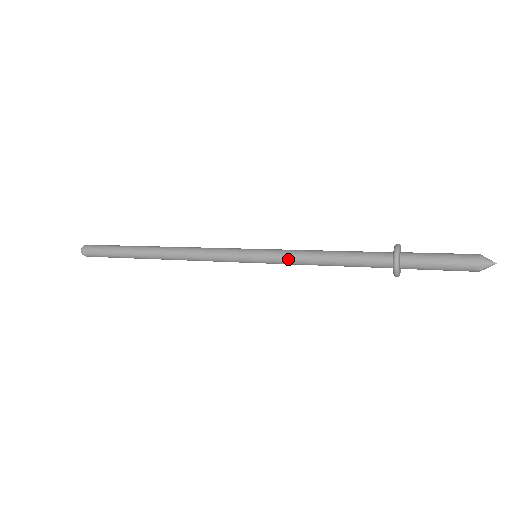
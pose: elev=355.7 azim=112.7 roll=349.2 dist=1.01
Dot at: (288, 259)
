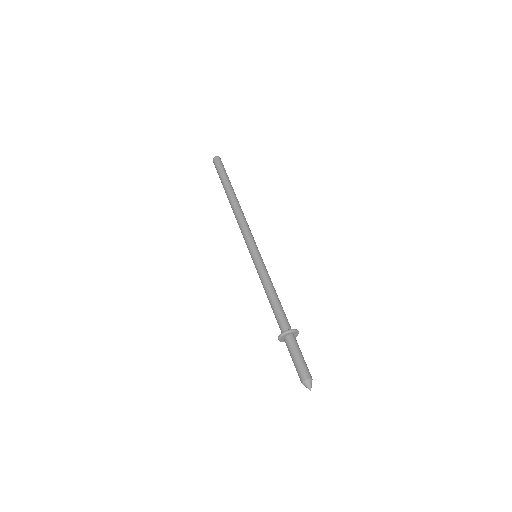
Dot at: (260, 275)
